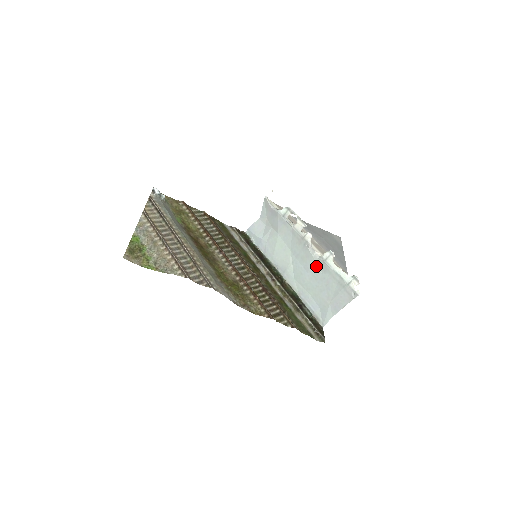
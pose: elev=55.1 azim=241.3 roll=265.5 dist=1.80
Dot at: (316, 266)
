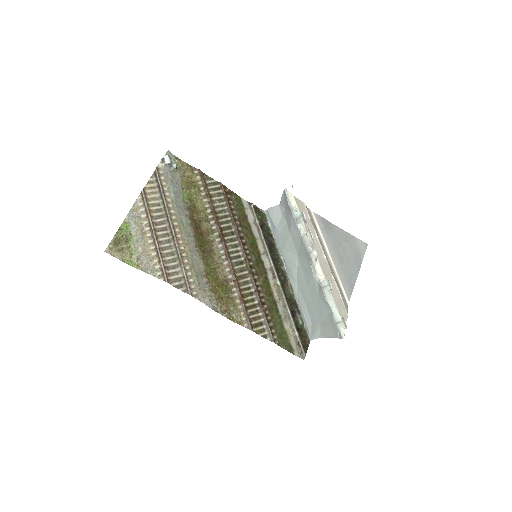
Dot at: (315, 286)
